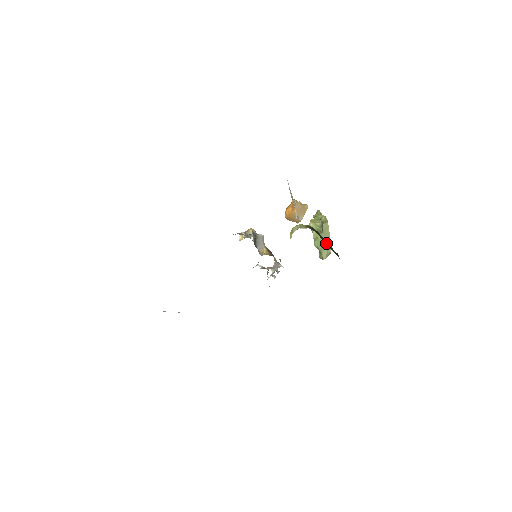
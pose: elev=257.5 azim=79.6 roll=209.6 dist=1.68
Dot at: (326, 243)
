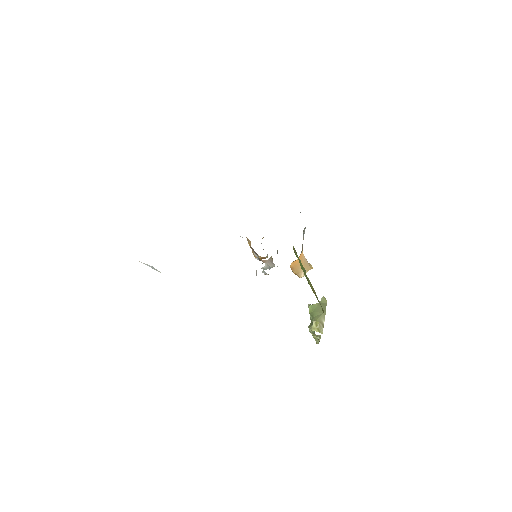
Dot at: occluded
